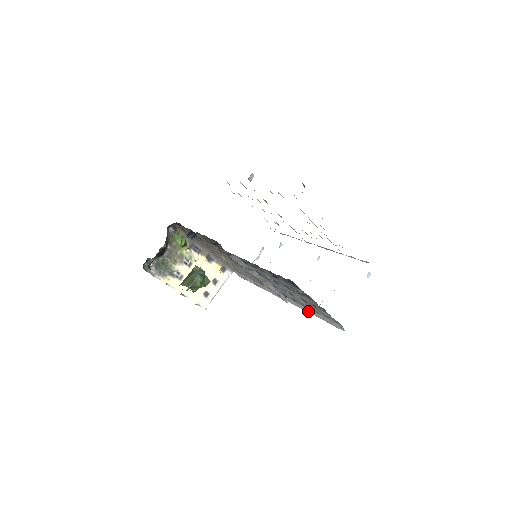
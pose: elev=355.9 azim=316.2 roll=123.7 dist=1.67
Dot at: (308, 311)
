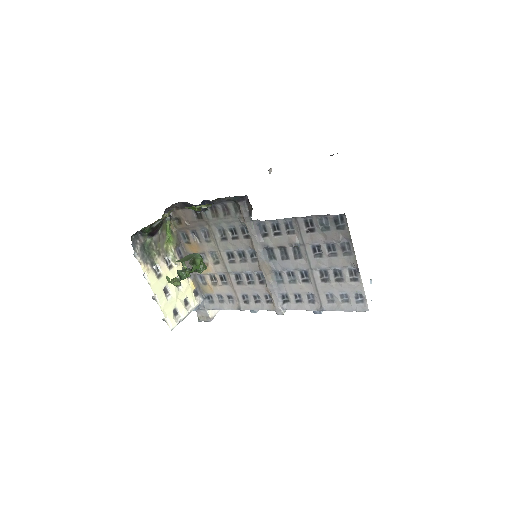
Dot at: (316, 307)
